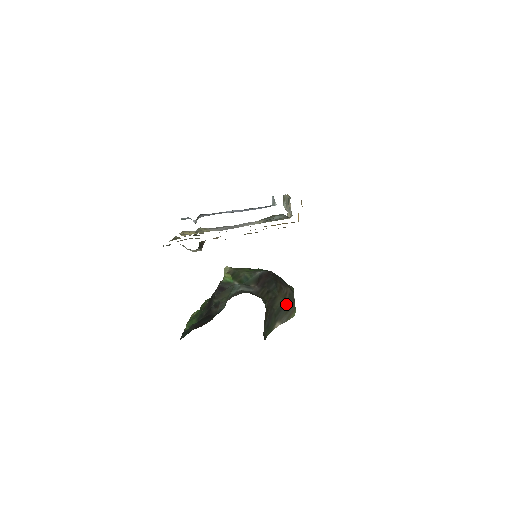
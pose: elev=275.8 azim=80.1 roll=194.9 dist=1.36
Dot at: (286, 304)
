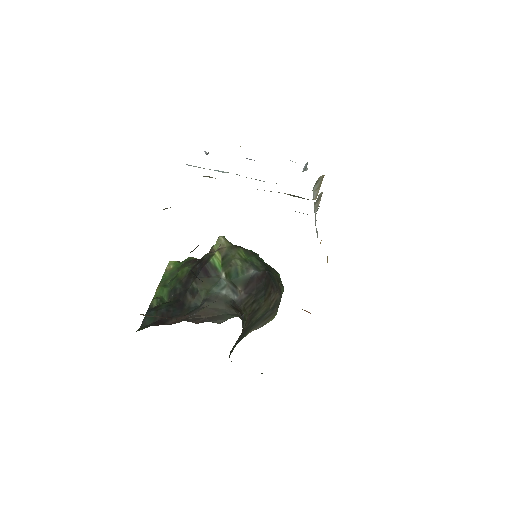
Dot at: (268, 312)
